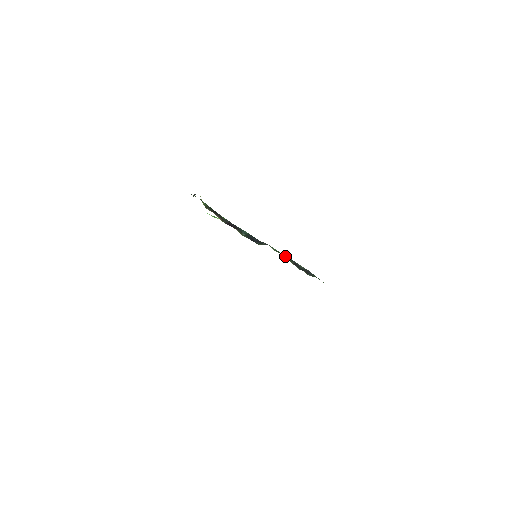
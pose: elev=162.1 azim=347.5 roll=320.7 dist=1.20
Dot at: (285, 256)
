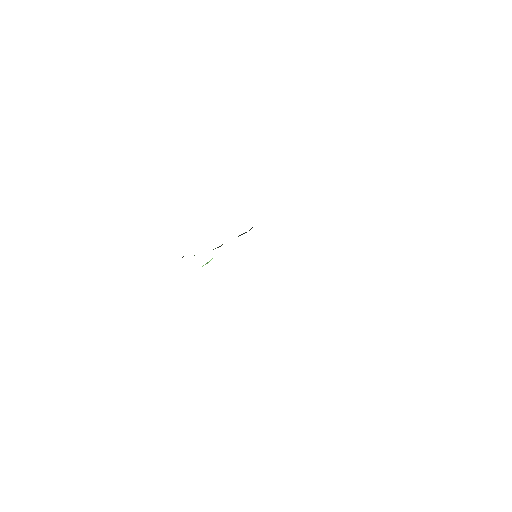
Dot at: occluded
